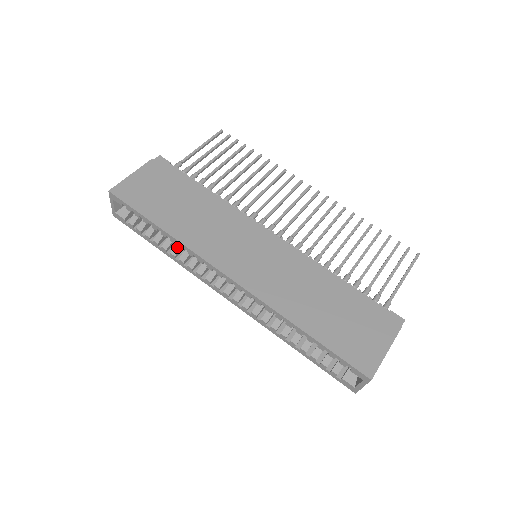
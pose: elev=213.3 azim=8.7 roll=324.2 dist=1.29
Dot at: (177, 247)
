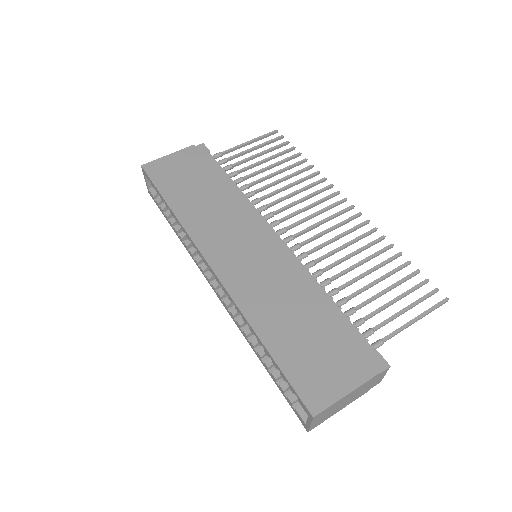
Dot at: occluded
